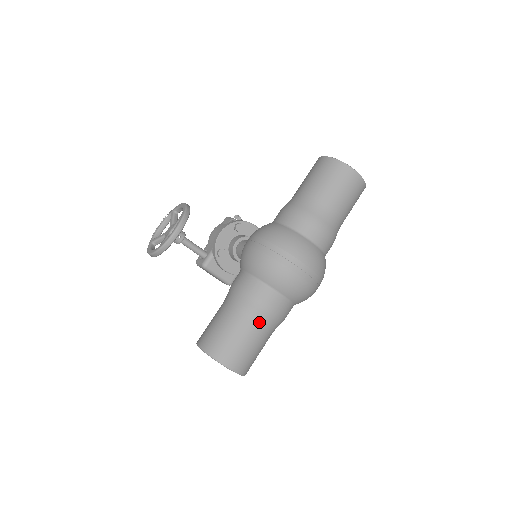
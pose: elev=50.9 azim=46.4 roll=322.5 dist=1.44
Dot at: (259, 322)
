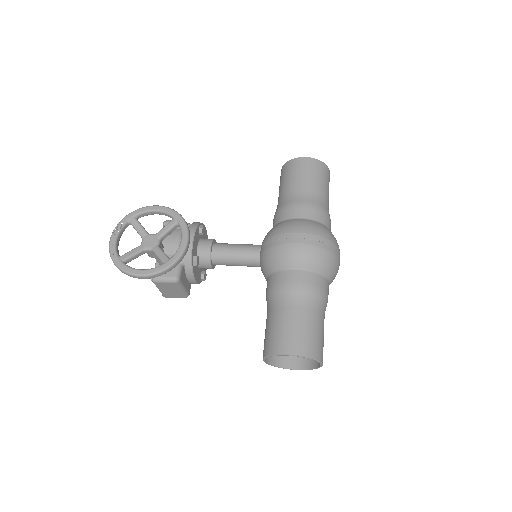
Dot at: occluded
